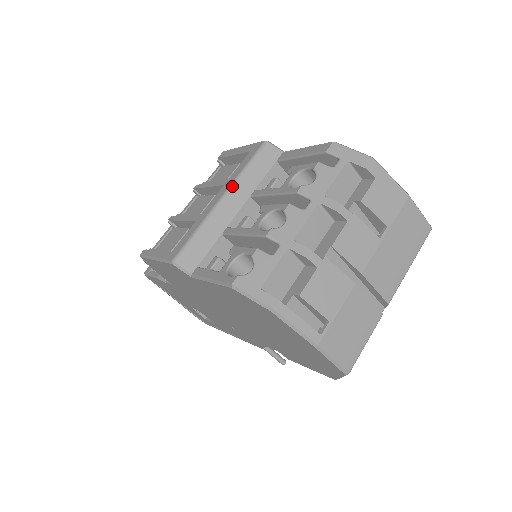
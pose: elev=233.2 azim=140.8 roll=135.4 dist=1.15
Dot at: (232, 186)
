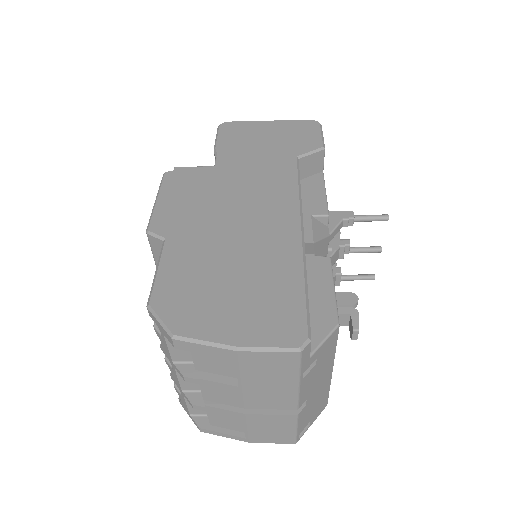
Dot at: occluded
